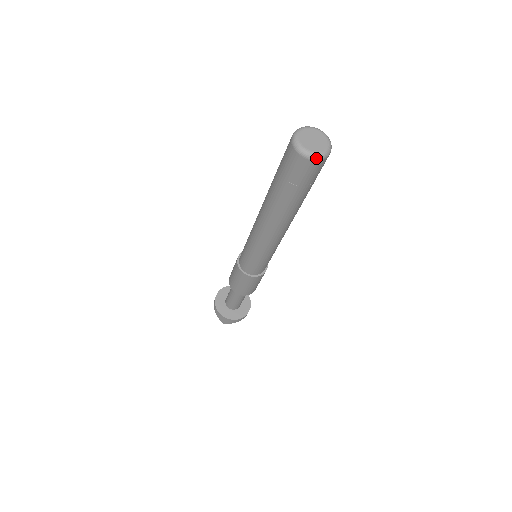
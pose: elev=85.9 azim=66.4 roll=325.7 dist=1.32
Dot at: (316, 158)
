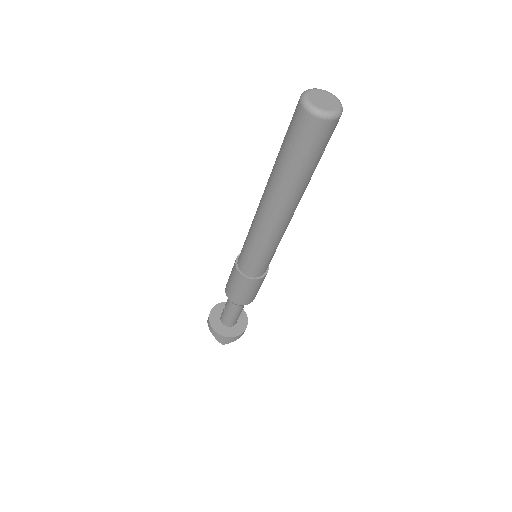
Dot at: (332, 117)
